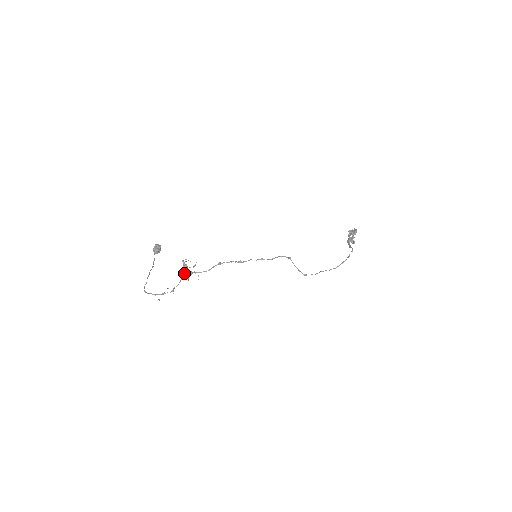
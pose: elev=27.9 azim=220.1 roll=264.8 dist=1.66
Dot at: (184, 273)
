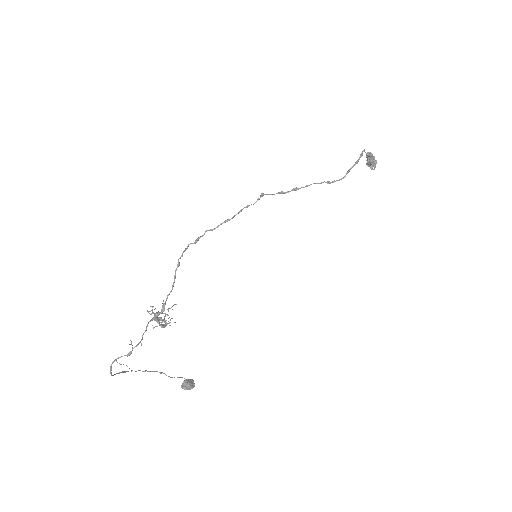
Dot at: (154, 319)
